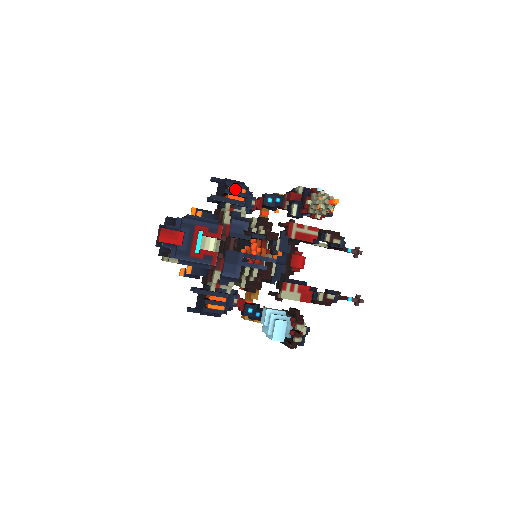
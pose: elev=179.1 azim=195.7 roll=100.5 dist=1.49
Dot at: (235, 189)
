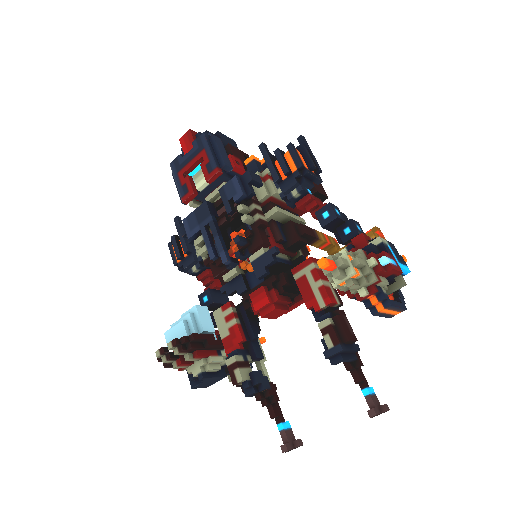
Dot at: (290, 159)
